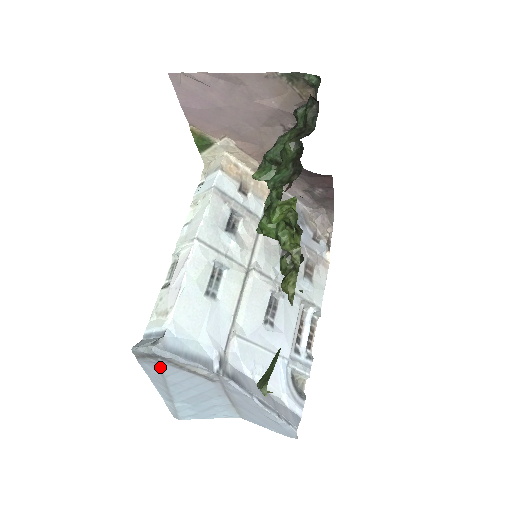
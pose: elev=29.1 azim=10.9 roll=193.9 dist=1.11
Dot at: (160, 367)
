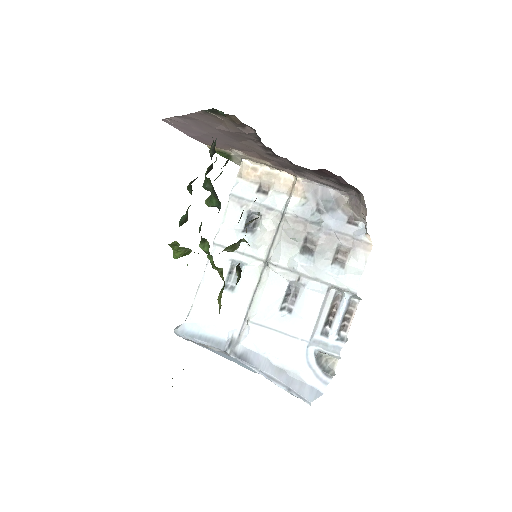
Dot at: (193, 342)
